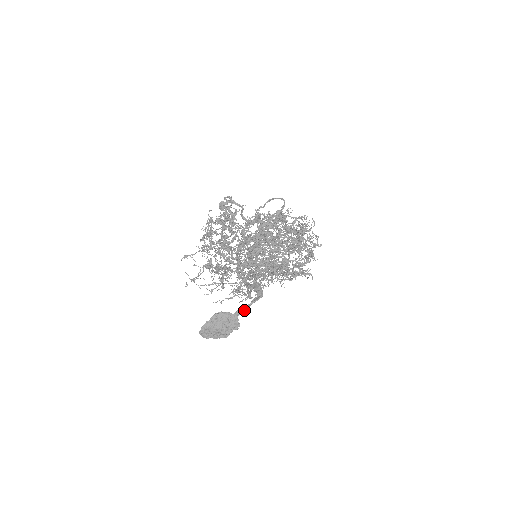
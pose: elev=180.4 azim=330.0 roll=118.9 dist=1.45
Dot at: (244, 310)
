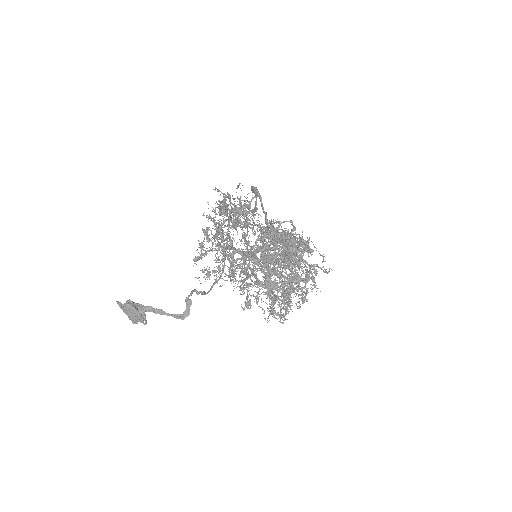
Dot at: (164, 314)
